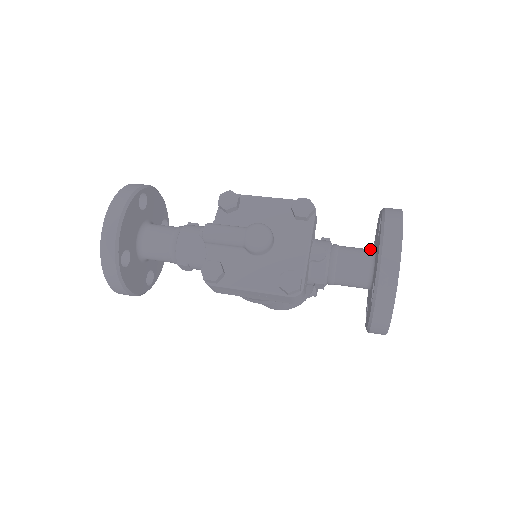
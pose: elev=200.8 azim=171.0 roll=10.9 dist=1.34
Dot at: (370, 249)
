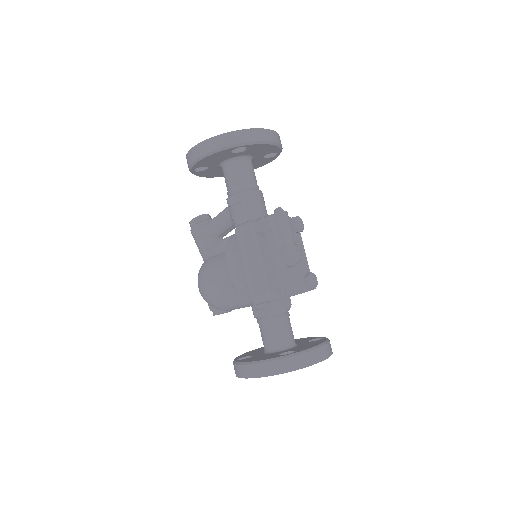
Dot at: occluded
